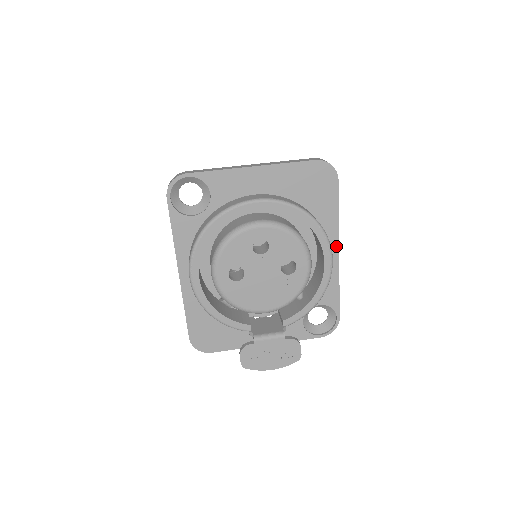
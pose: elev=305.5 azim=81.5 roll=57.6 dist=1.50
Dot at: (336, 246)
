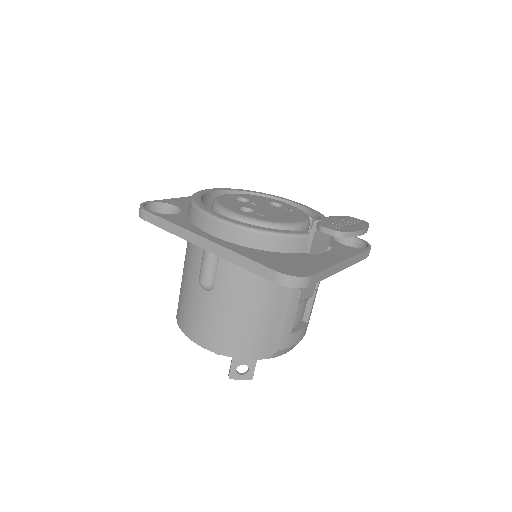
Dot at: occluded
